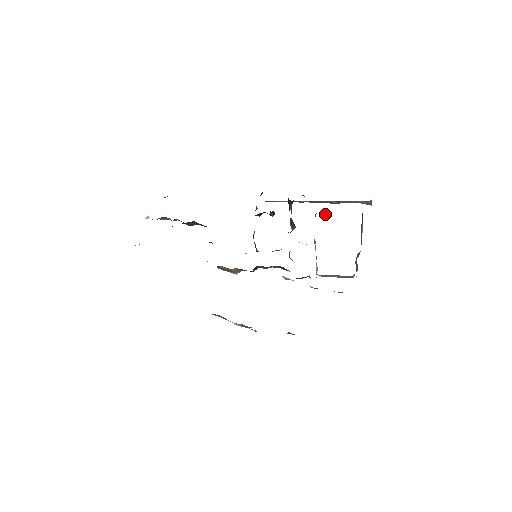
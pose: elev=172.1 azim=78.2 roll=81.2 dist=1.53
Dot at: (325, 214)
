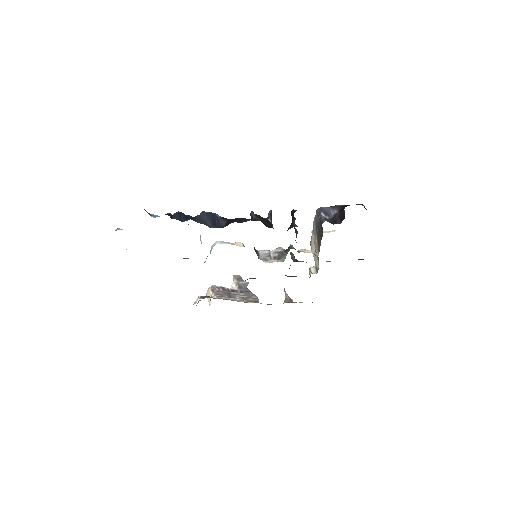
Dot at: (327, 211)
